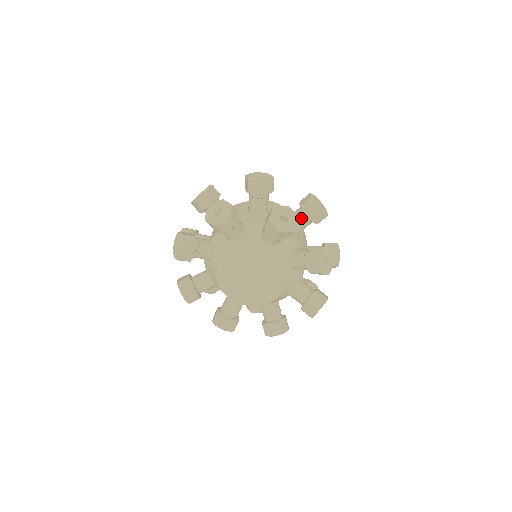
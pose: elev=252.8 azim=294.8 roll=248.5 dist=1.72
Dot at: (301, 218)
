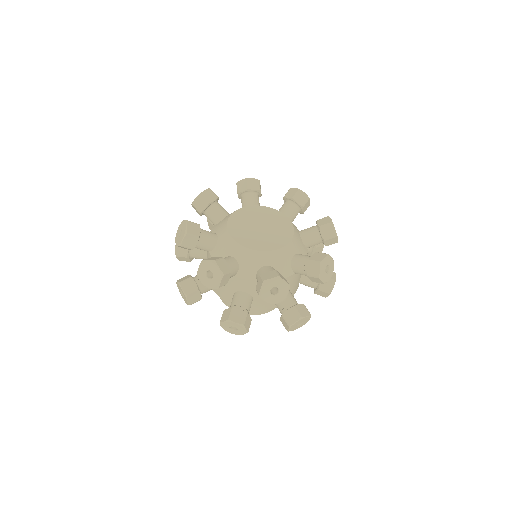
Dot at: occluded
